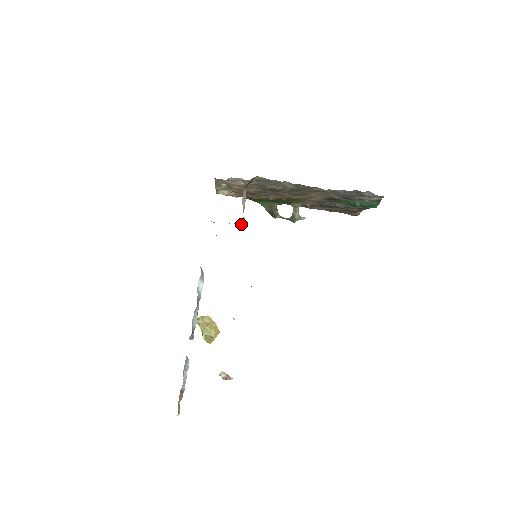
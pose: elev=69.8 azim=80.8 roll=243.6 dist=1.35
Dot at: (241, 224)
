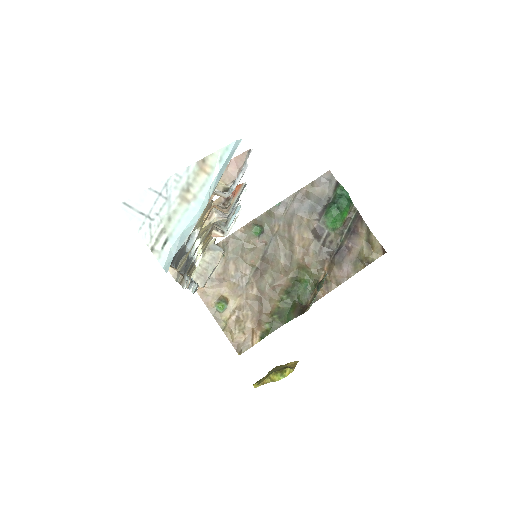
Dot at: (219, 253)
